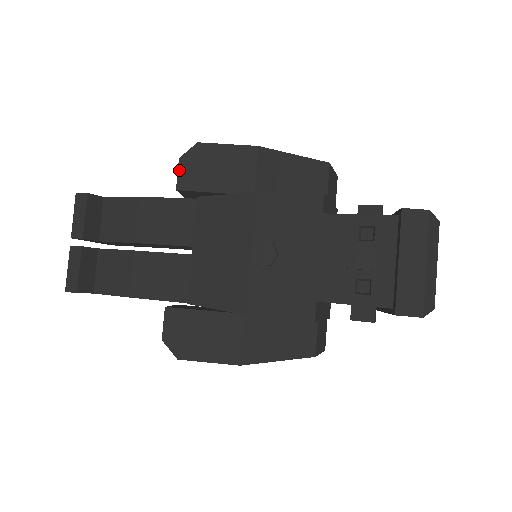
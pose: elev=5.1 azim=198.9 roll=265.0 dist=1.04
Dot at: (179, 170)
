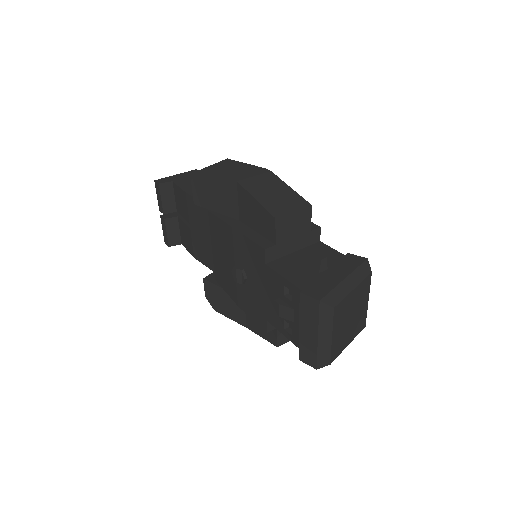
Dot at: (193, 190)
